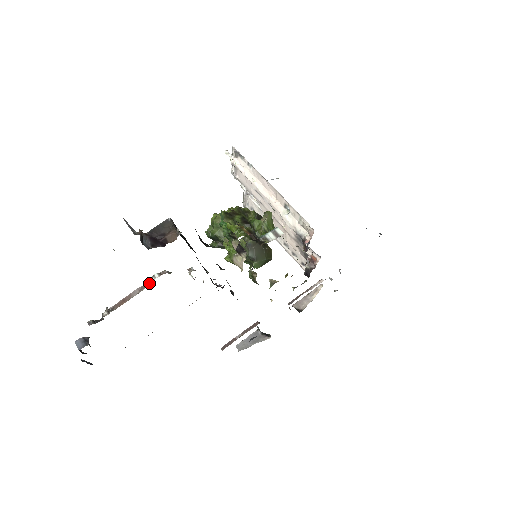
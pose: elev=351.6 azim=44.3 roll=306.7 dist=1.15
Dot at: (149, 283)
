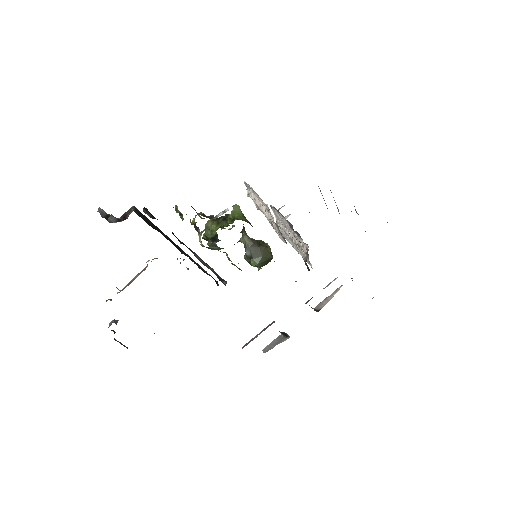
Dot at: (145, 268)
